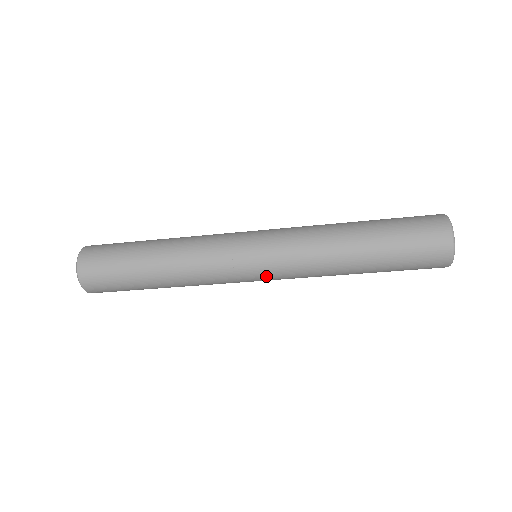
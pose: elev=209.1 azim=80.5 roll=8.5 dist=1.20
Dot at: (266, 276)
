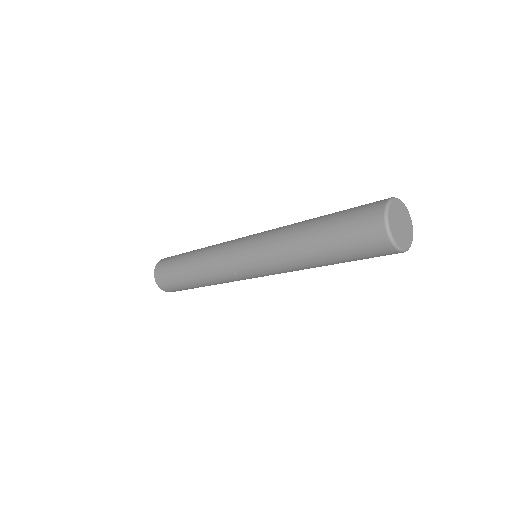
Dot at: (255, 272)
